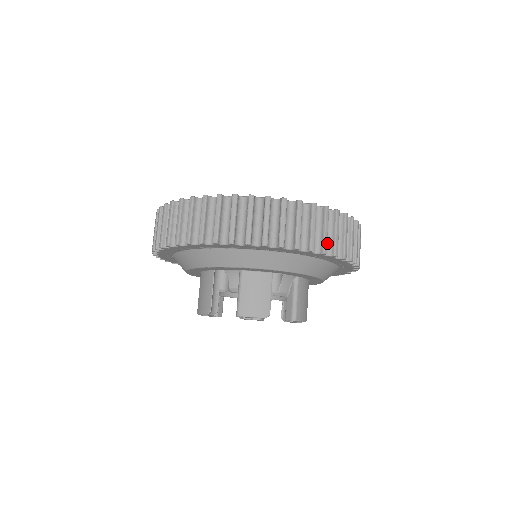
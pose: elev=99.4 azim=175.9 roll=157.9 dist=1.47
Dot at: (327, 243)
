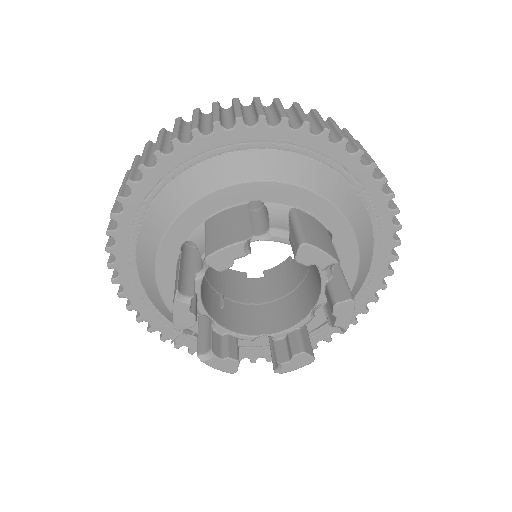
Dot at: (292, 123)
